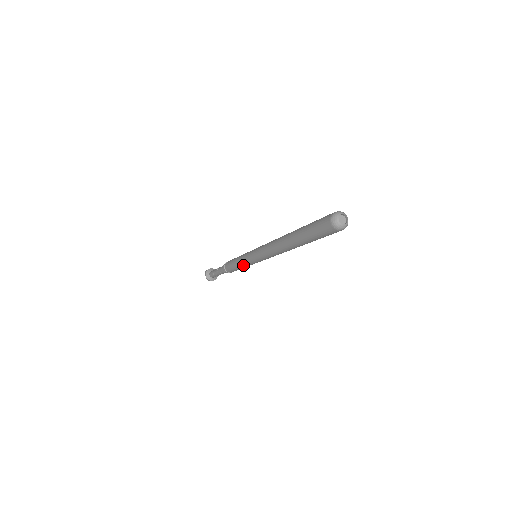
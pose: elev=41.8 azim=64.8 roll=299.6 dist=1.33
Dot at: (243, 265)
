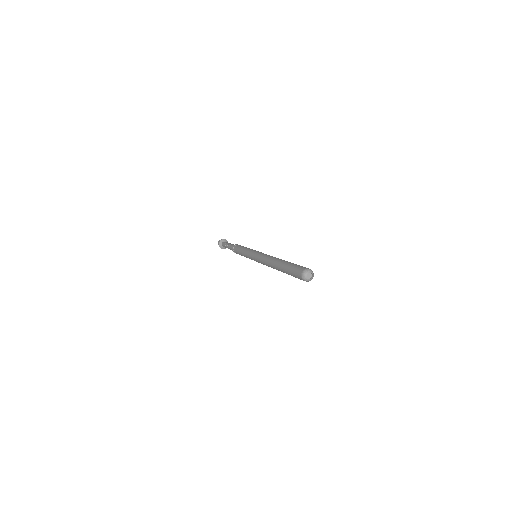
Dot at: occluded
